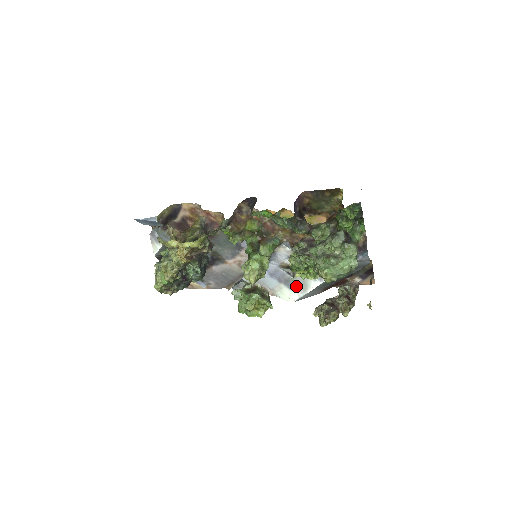
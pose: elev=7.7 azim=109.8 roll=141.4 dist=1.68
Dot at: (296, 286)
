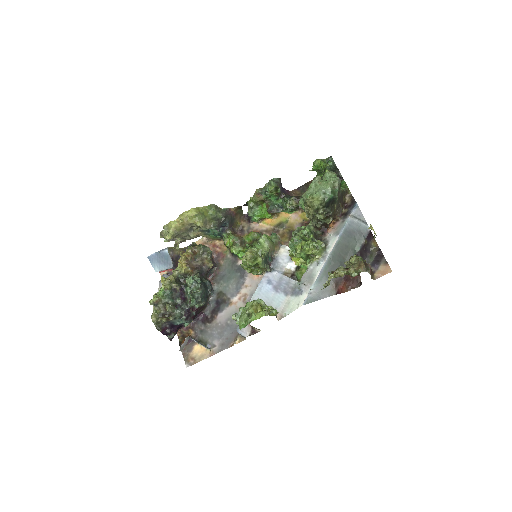
Dot at: (303, 286)
